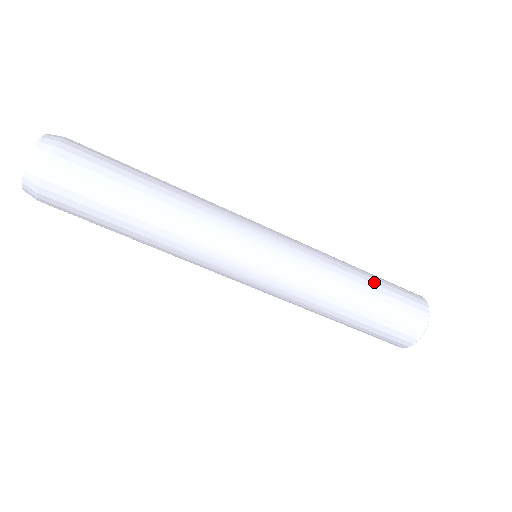
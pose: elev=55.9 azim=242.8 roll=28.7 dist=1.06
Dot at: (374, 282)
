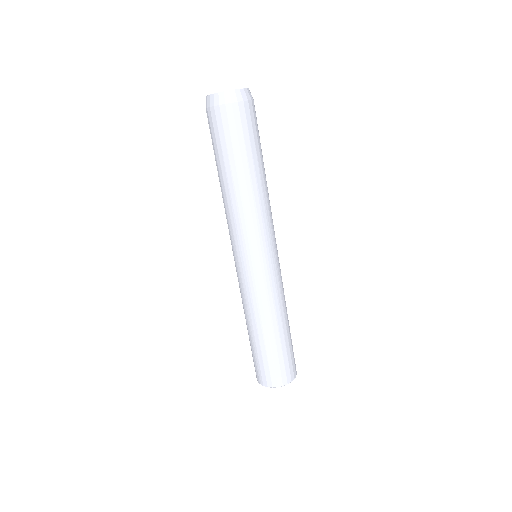
Dot at: occluded
